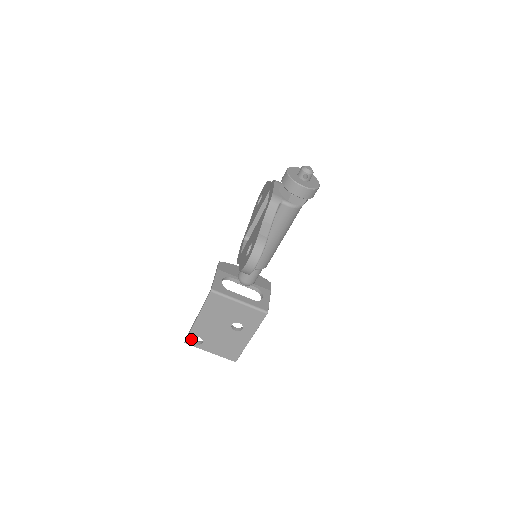
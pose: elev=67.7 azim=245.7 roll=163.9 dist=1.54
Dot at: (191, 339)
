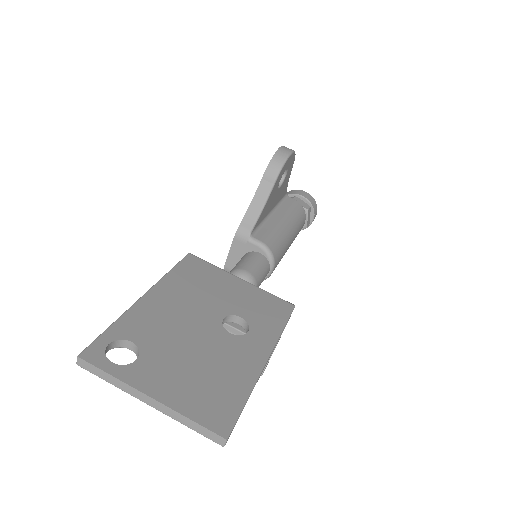
Dot at: (105, 346)
